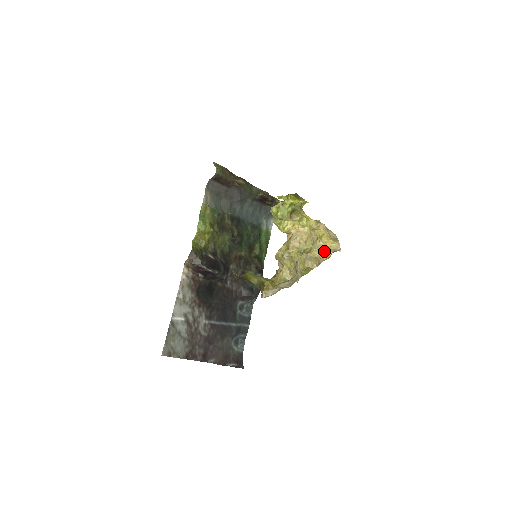
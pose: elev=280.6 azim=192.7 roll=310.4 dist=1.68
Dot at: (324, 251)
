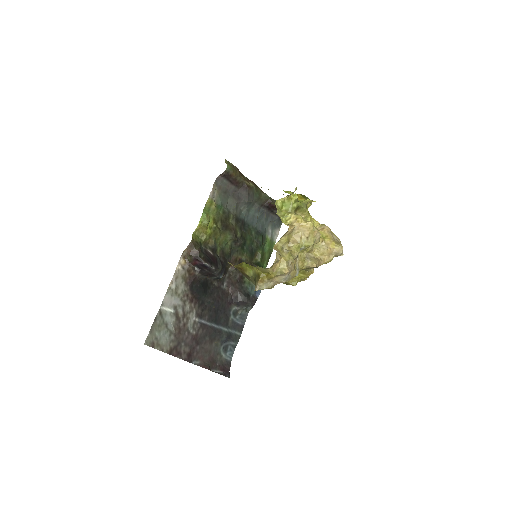
Dot at: (326, 253)
